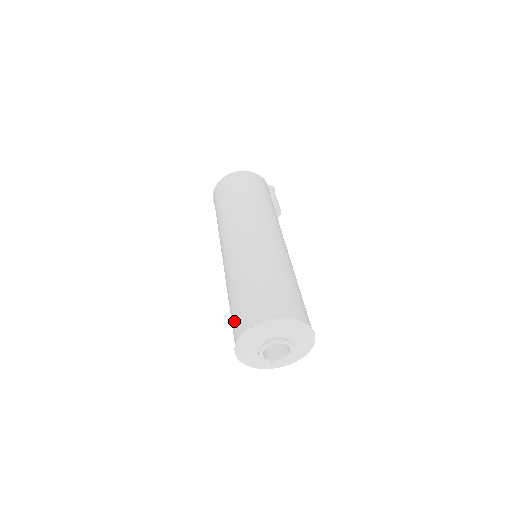
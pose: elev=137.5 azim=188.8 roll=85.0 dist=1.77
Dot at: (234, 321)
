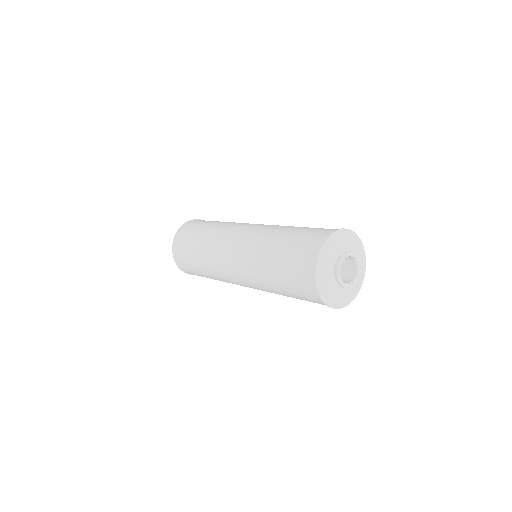
Dot at: (298, 254)
